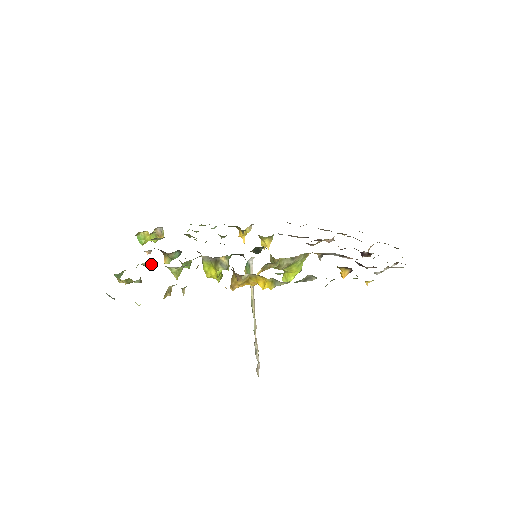
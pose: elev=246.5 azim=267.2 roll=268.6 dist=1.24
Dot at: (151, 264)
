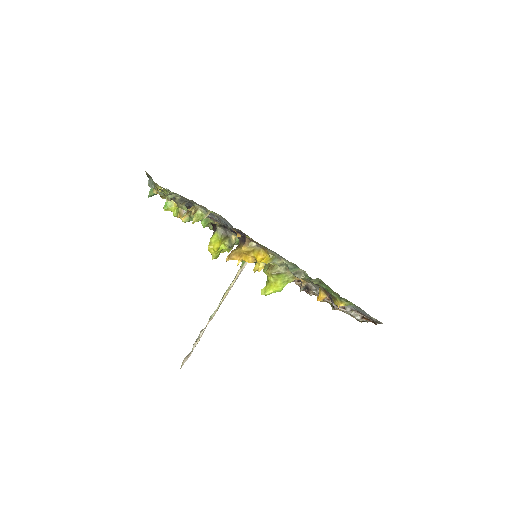
Dot at: (181, 202)
